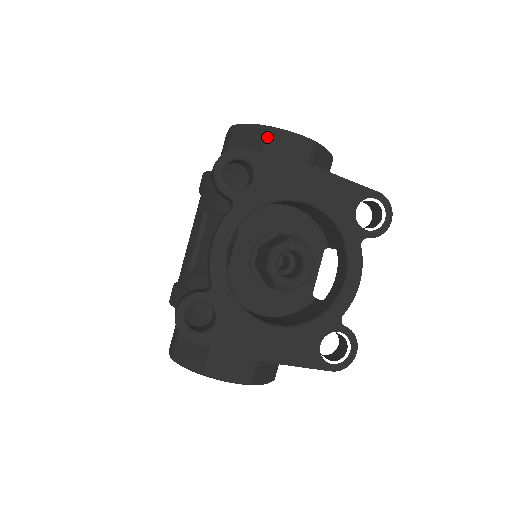
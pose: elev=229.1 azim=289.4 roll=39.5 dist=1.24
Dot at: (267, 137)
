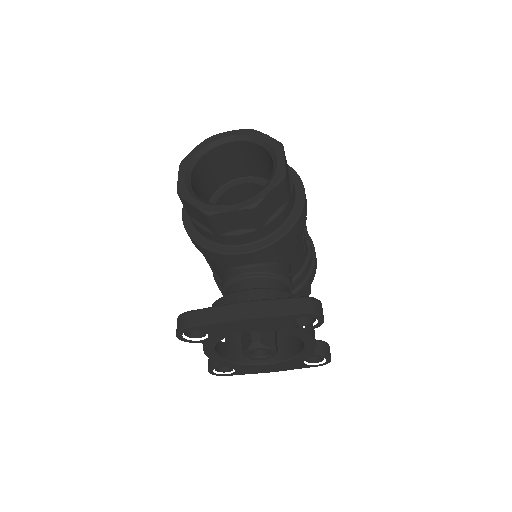
Dot at: (209, 221)
